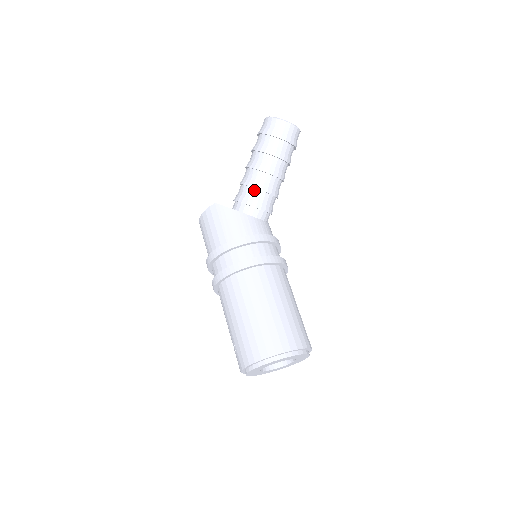
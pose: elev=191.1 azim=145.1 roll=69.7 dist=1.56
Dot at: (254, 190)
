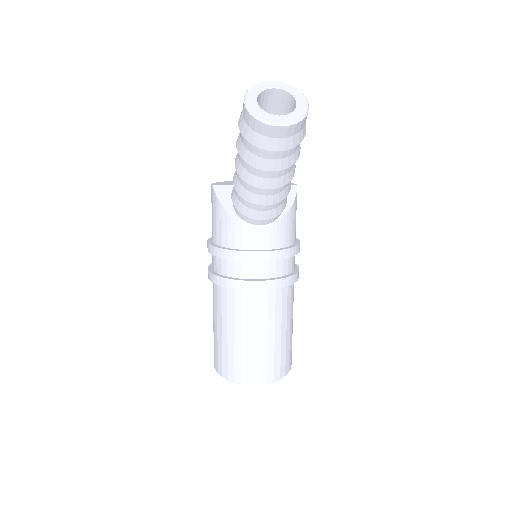
Dot at: (238, 193)
